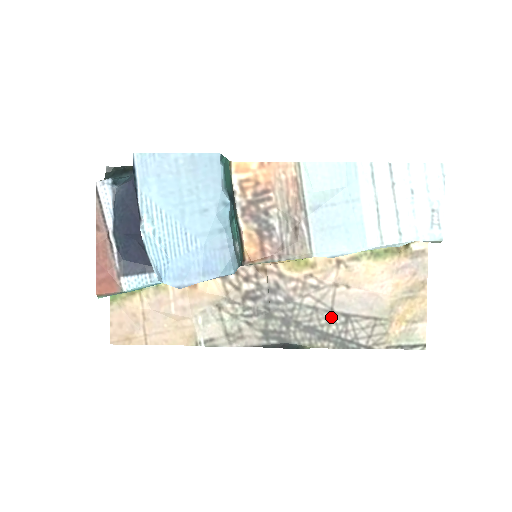
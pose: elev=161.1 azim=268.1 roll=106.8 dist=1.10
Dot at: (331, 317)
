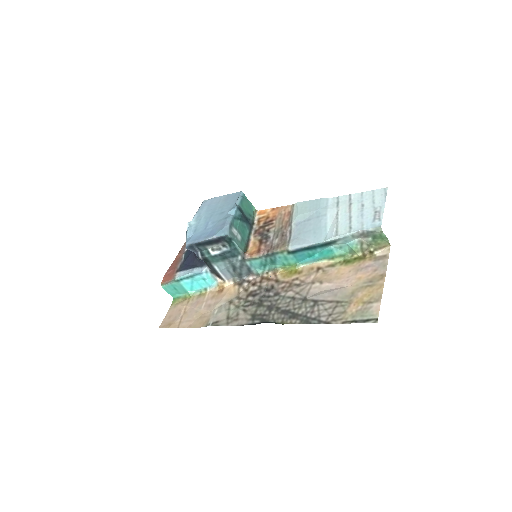
Dot at: (303, 303)
